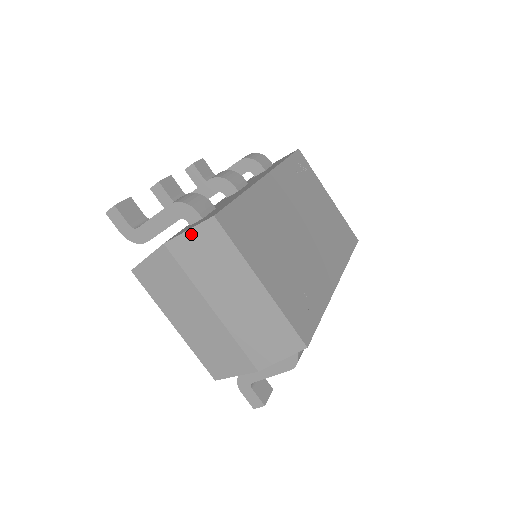
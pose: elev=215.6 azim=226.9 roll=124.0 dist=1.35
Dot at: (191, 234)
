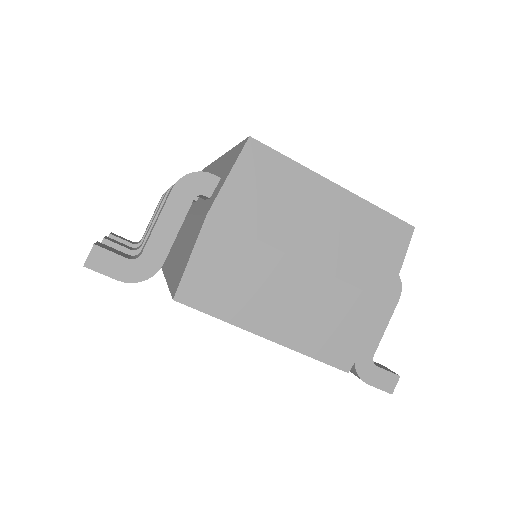
Dot at: (234, 178)
